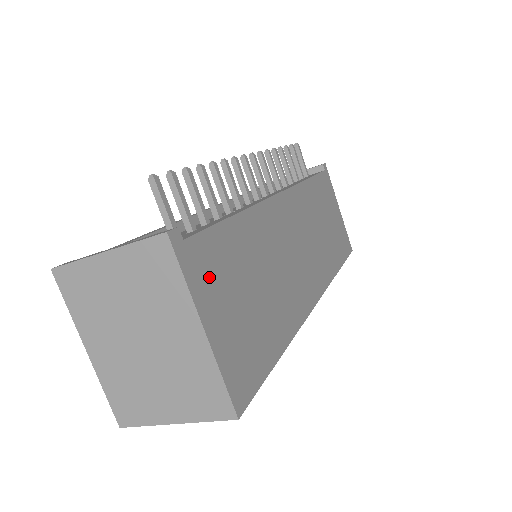
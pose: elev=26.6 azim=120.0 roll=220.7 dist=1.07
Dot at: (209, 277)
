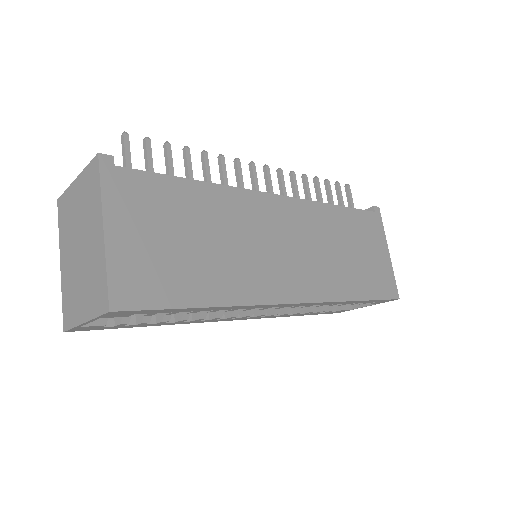
Dot at: (132, 201)
